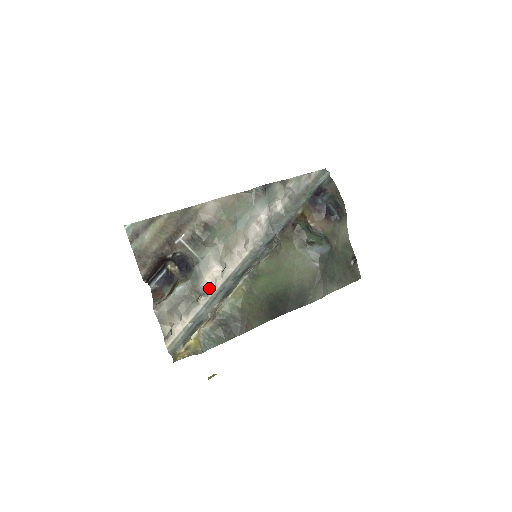
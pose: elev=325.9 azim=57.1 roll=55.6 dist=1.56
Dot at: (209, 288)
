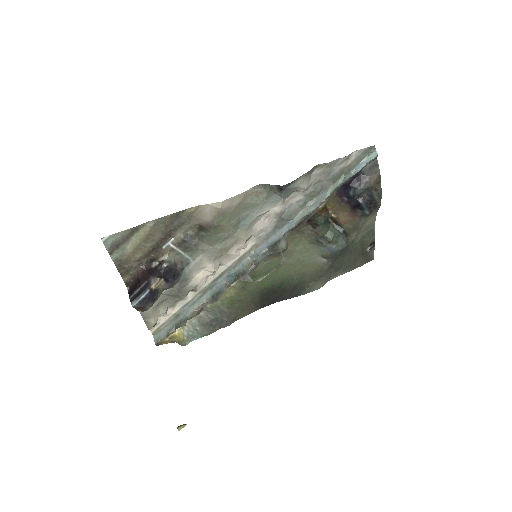
Dot at: (199, 285)
